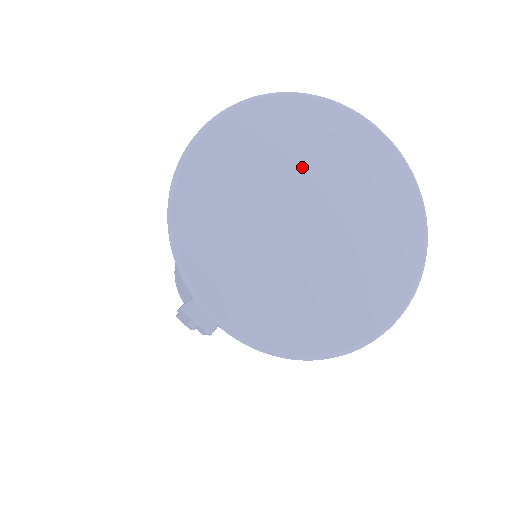
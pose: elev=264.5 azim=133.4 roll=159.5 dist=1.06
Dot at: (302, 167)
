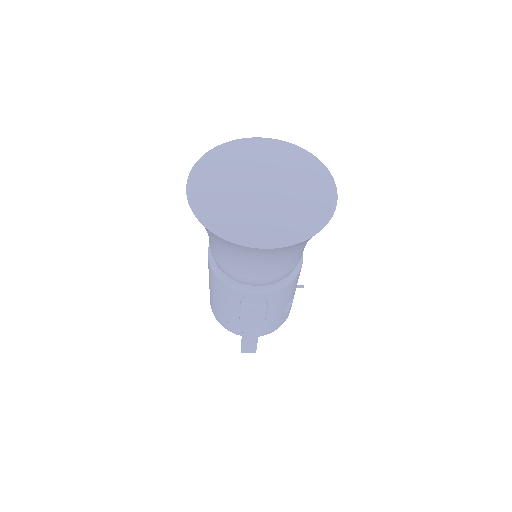
Dot at: (241, 171)
